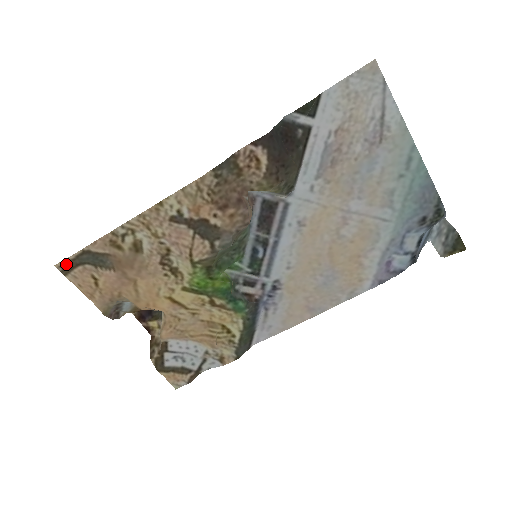
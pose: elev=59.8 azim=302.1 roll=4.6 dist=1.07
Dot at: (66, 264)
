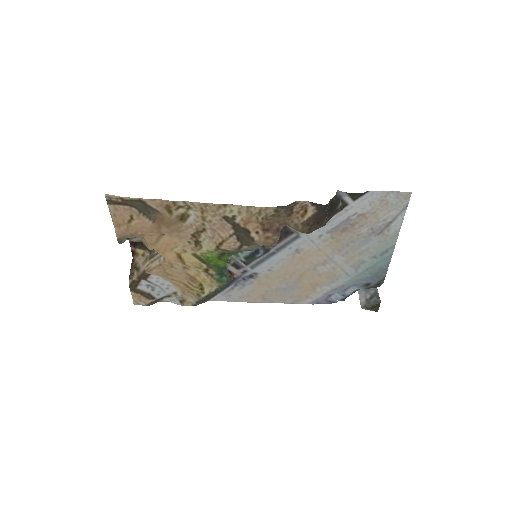
Dot at: (117, 199)
